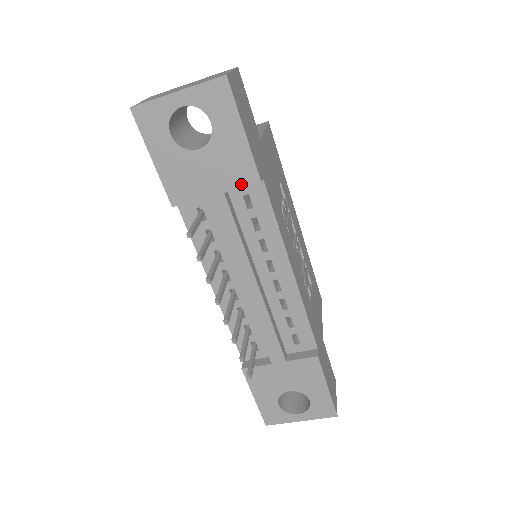
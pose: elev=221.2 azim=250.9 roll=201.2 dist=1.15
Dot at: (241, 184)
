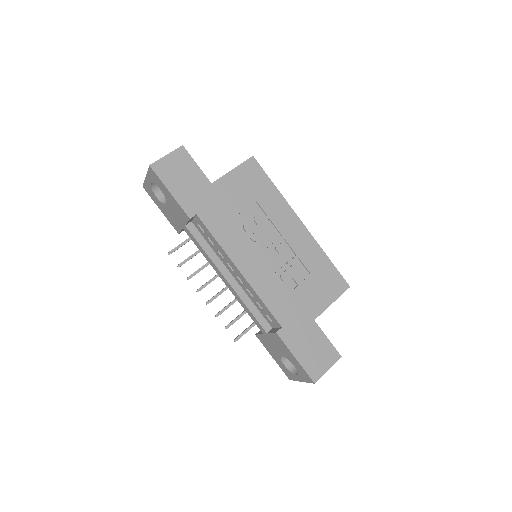
Dot at: (186, 220)
